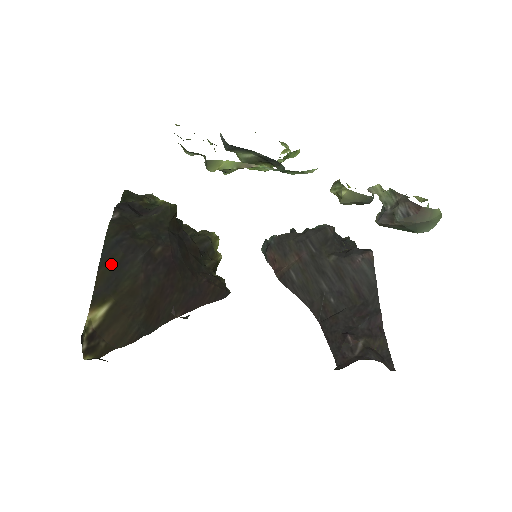
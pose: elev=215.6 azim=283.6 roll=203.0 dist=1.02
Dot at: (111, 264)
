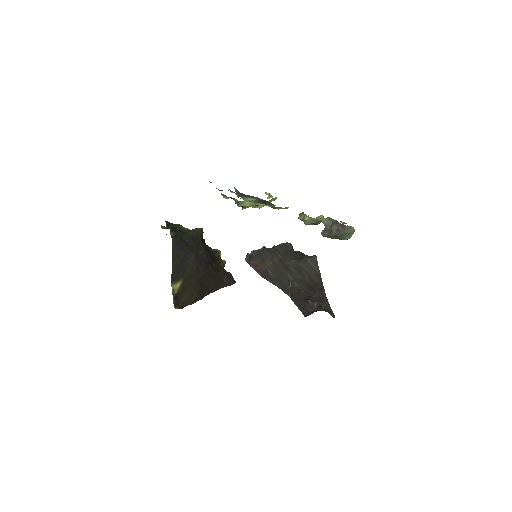
Dot at: (178, 260)
